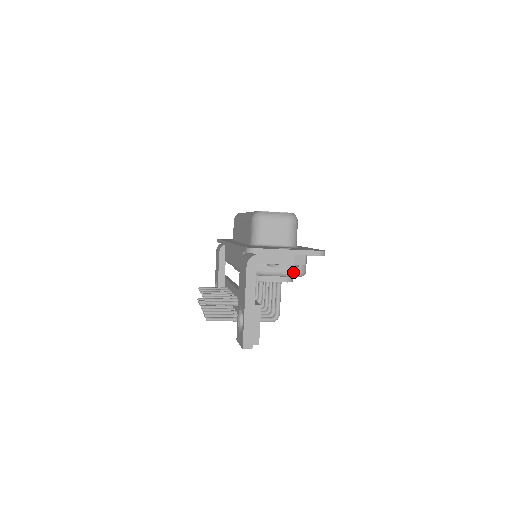
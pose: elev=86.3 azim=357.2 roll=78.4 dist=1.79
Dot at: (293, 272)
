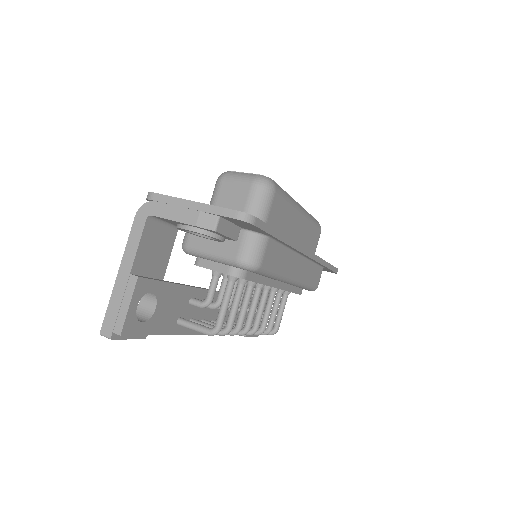
Dot at: (232, 257)
